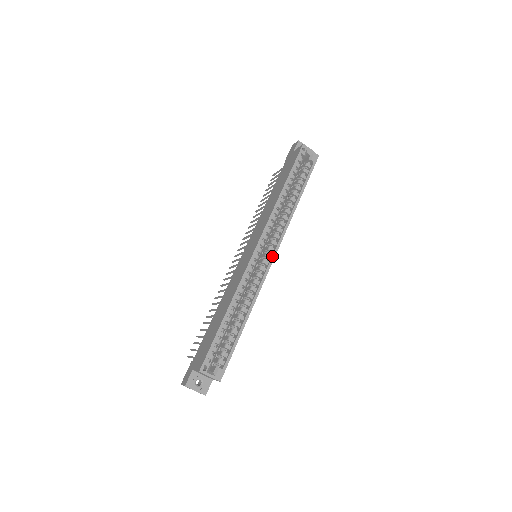
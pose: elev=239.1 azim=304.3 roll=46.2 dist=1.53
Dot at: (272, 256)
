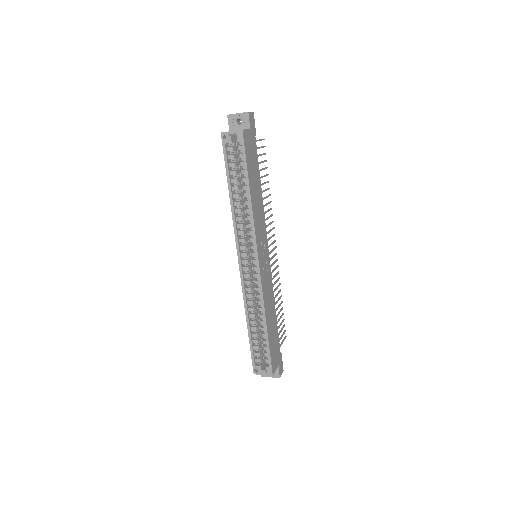
Dot at: (256, 262)
